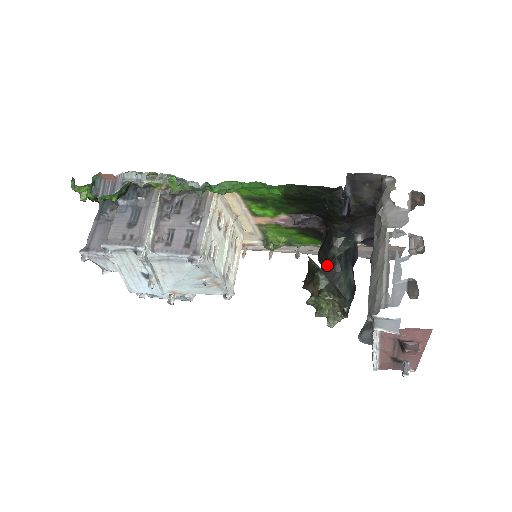
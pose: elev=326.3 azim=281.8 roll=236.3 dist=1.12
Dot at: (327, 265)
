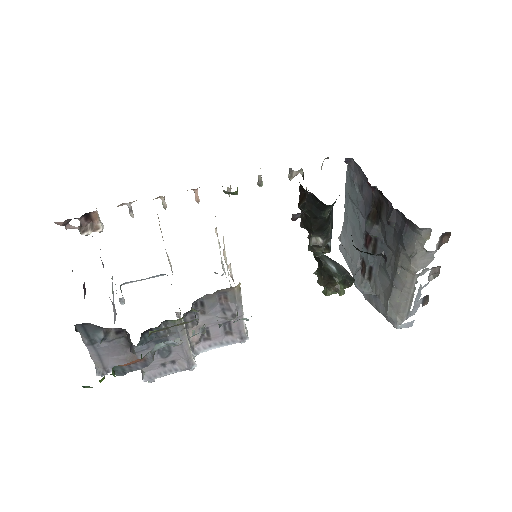
Dot at: (317, 225)
